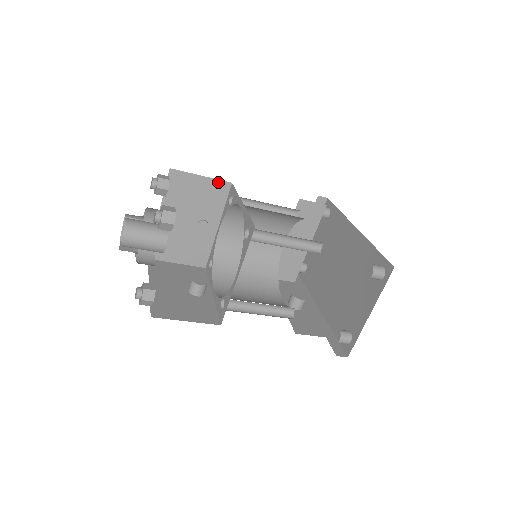
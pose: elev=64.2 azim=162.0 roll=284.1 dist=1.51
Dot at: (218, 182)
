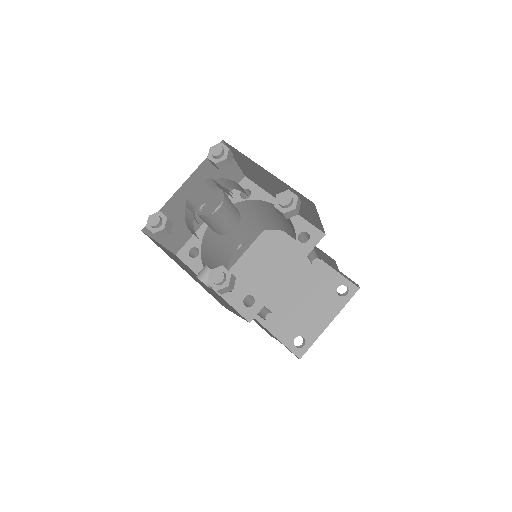
Dot at: (238, 171)
